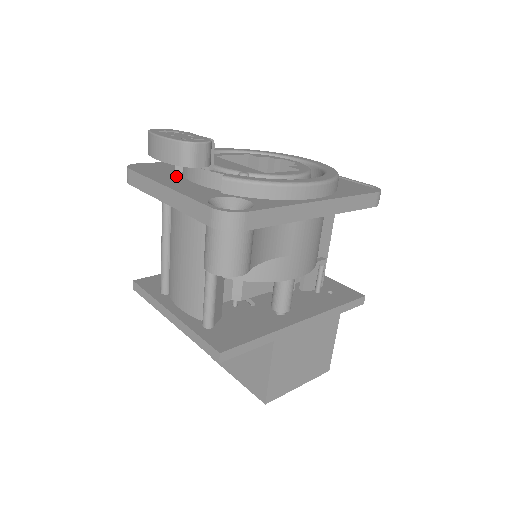
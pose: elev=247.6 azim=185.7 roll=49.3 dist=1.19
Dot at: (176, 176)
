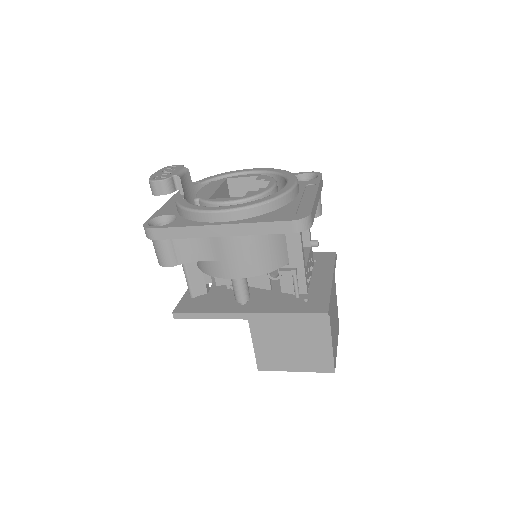
Dot at: occluded
